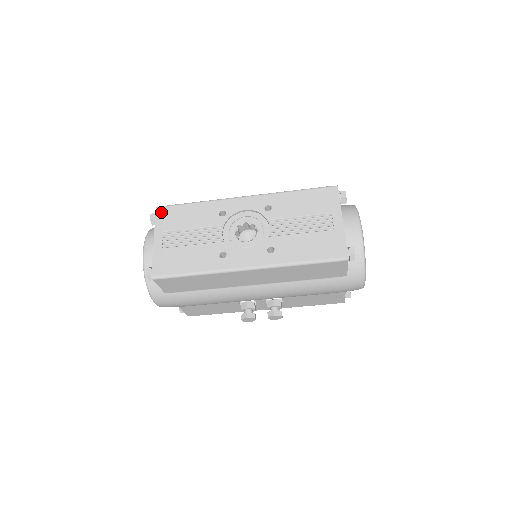
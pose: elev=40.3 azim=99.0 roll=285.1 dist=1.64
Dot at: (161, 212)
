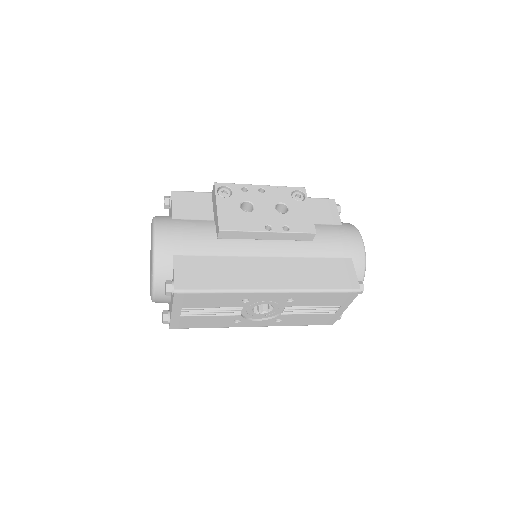
Dot at: (180, 297)
